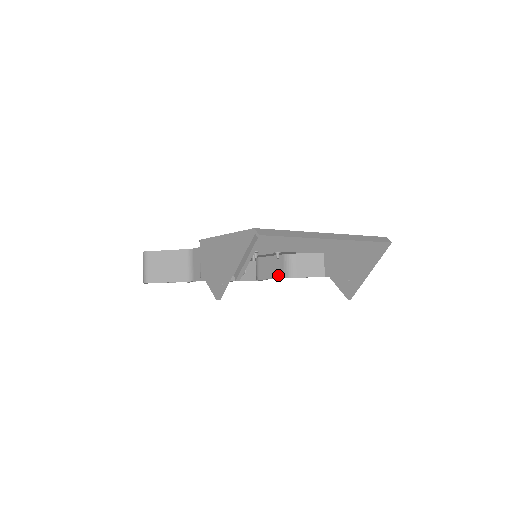
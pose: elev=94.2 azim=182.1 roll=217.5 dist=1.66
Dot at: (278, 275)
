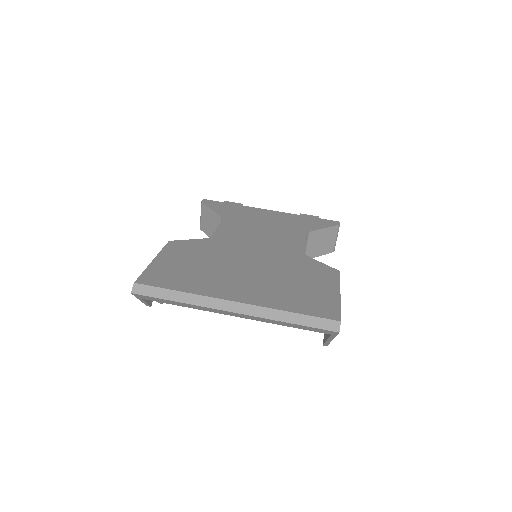
Dot at: occluded
